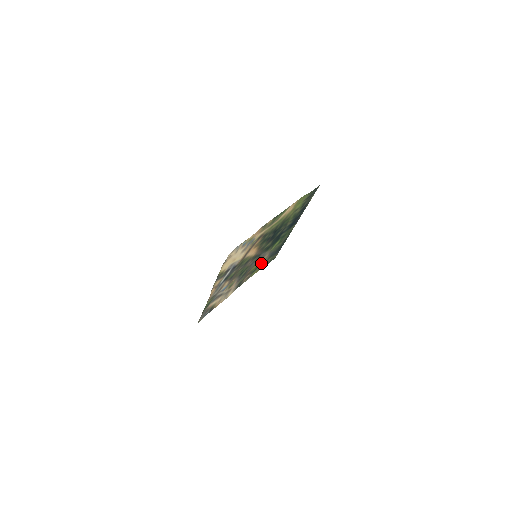
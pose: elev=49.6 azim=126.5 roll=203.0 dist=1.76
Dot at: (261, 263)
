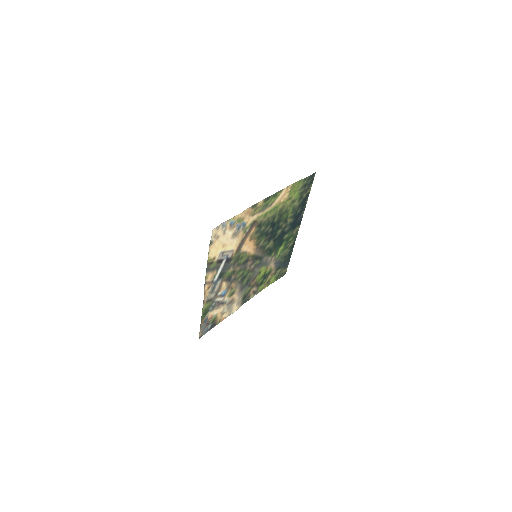
Dot at: (268, 275)
